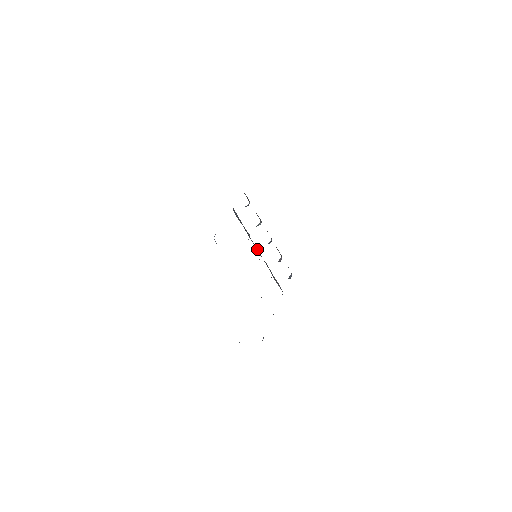
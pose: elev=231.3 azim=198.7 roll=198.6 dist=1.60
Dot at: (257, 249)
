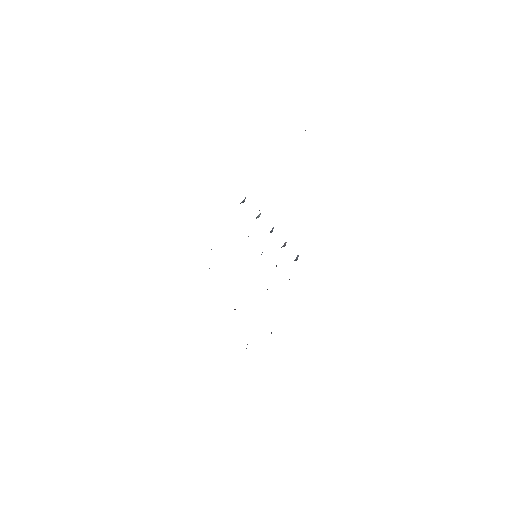
Dot at: occluded
